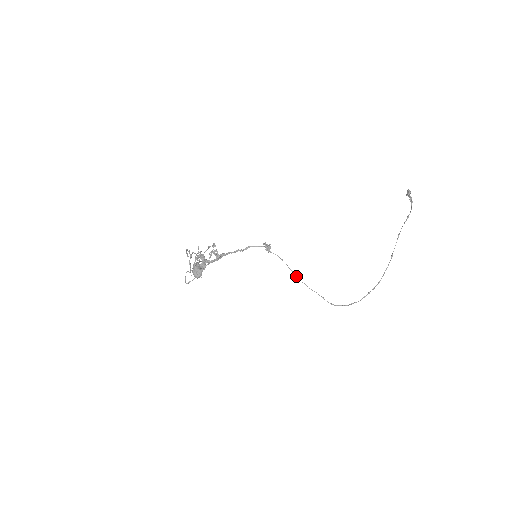
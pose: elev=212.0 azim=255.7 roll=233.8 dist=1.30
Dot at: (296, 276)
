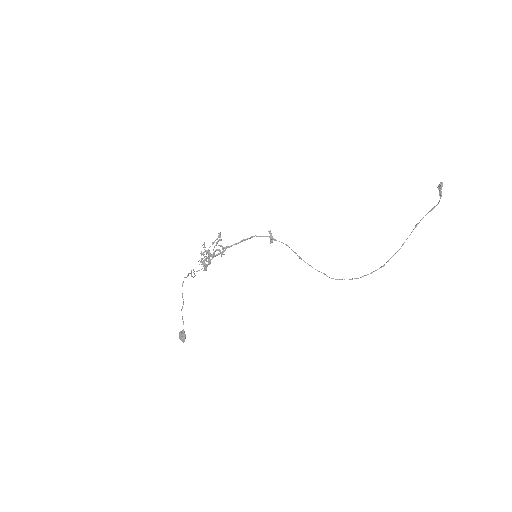
Dot at: (299, 258)
